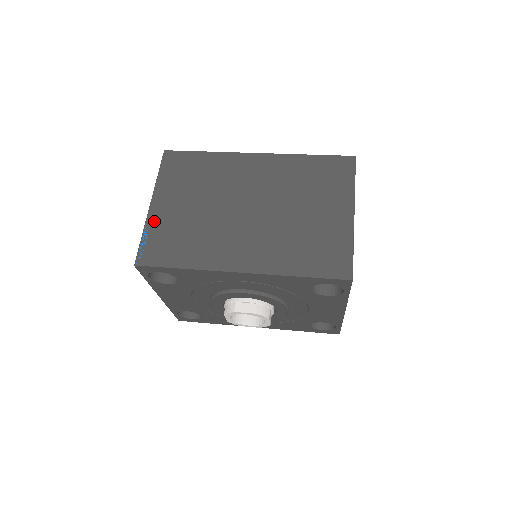
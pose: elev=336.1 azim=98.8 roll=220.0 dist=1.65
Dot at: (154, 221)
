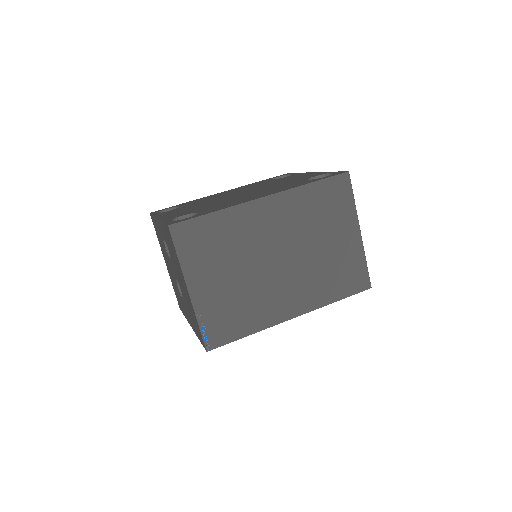
Dot at: (202, 306)
